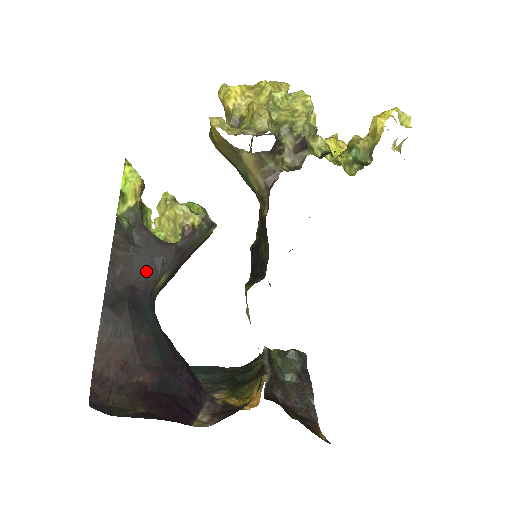
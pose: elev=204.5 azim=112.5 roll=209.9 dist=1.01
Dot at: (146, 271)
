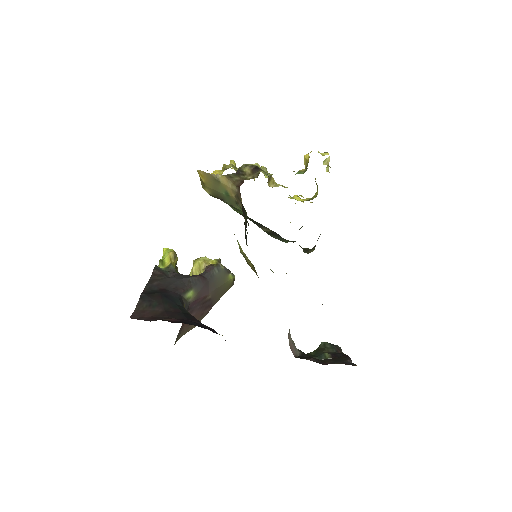
Dot at: (176, 284)
